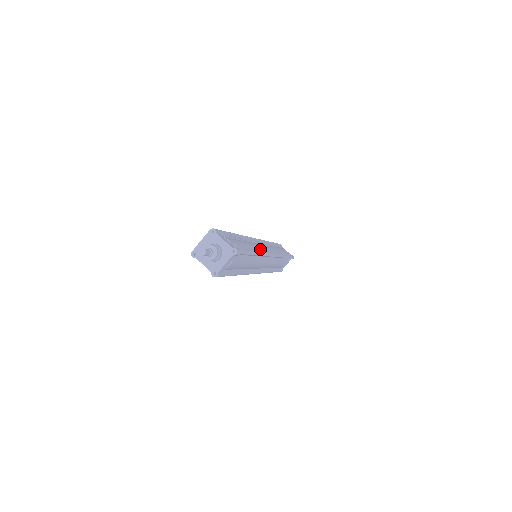
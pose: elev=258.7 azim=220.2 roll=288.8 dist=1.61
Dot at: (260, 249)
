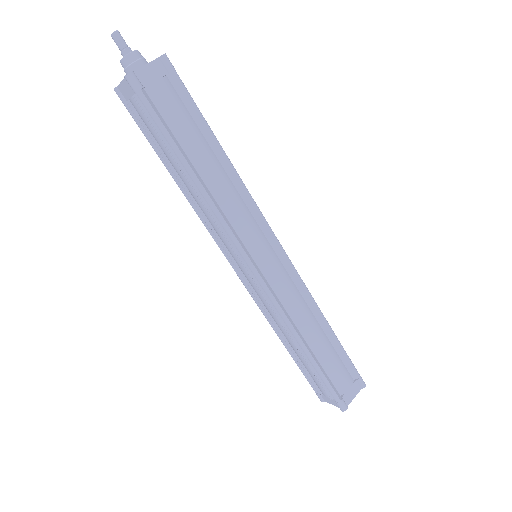
Dot at: occluded
